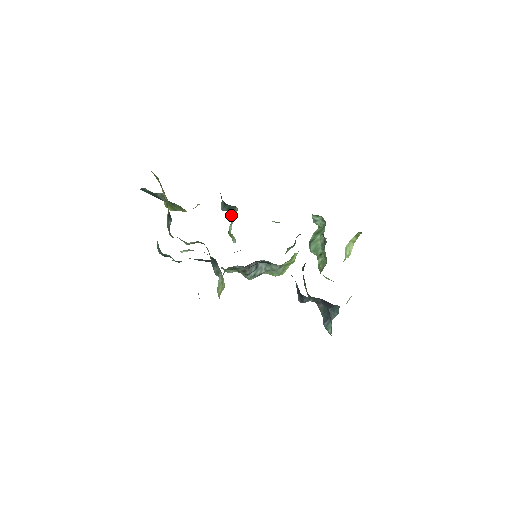
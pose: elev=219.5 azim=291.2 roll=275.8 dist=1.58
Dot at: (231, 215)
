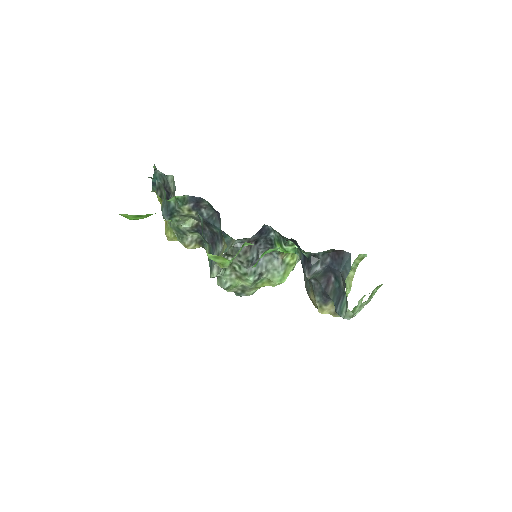
Dot at: occluded
